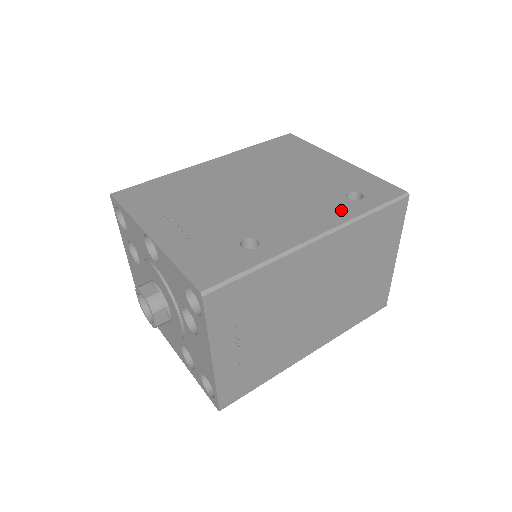
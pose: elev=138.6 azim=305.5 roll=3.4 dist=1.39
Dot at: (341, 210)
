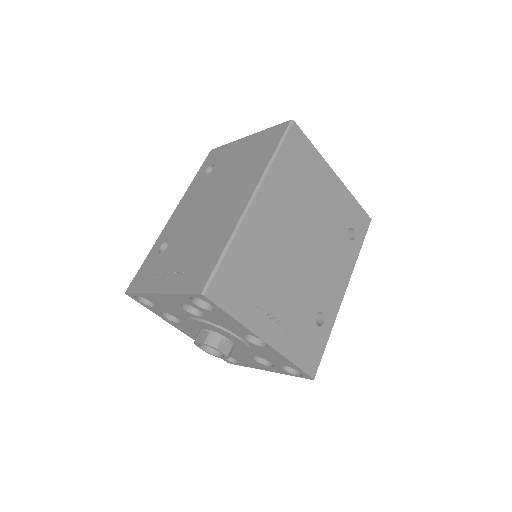
Dot at: (349, 257)
